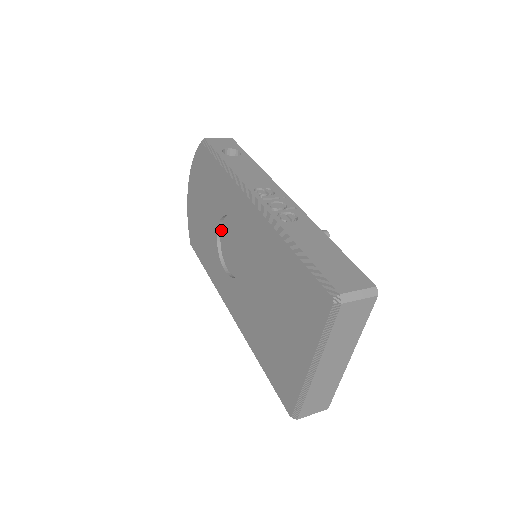
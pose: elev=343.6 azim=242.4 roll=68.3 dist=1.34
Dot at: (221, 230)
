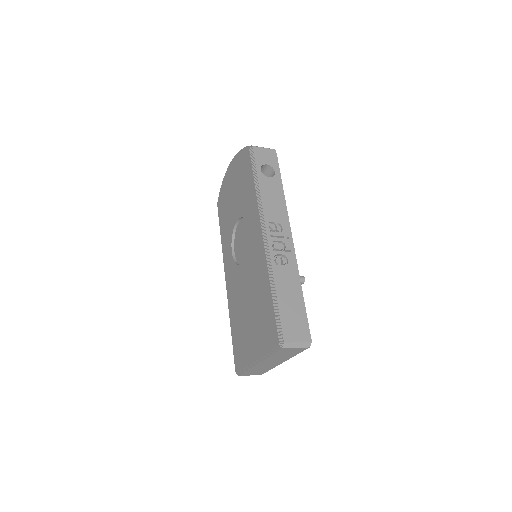
Dot at: (240, 222)
